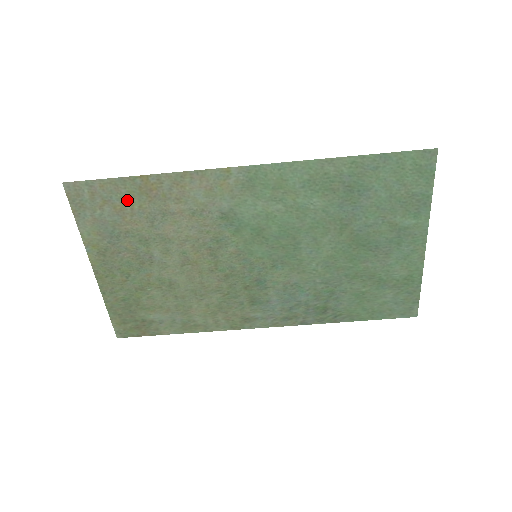
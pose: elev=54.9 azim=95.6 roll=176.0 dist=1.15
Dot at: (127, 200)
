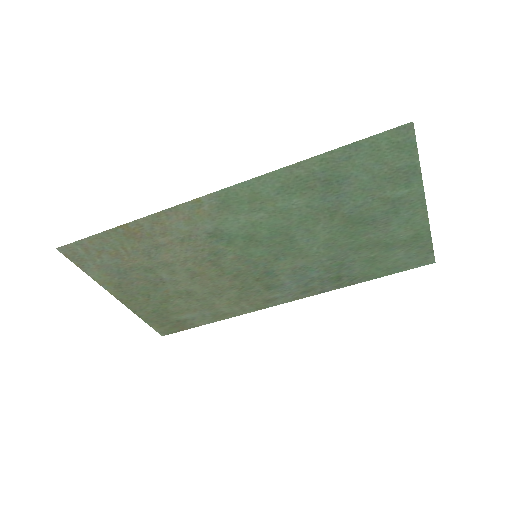
Dot at: (118, 246)
